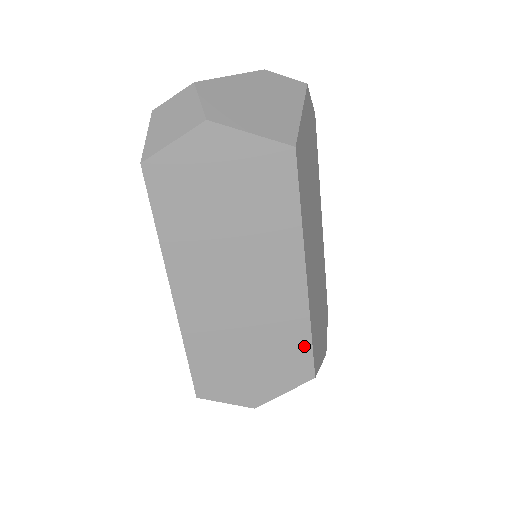
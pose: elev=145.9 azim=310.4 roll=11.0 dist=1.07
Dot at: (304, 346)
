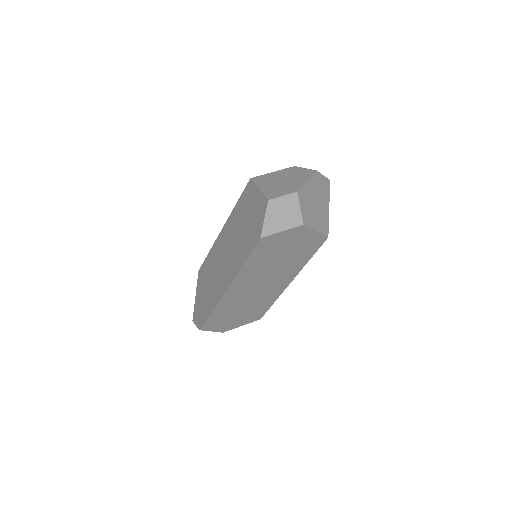
Dot at: (267, 308)
